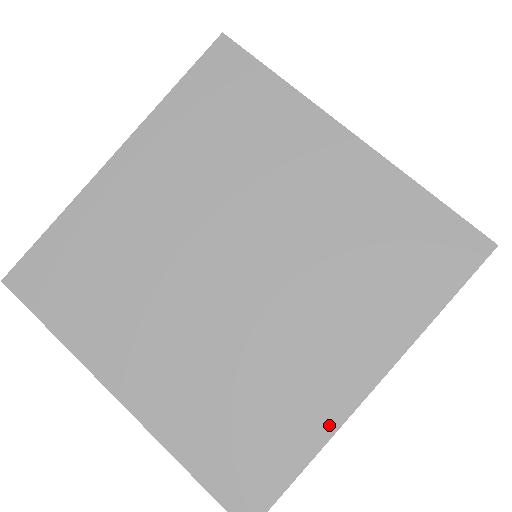
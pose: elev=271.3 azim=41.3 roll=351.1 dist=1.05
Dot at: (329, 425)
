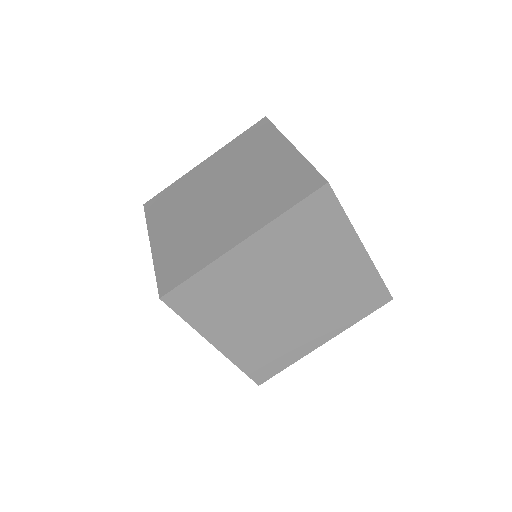
Dot at: (298, 157)
